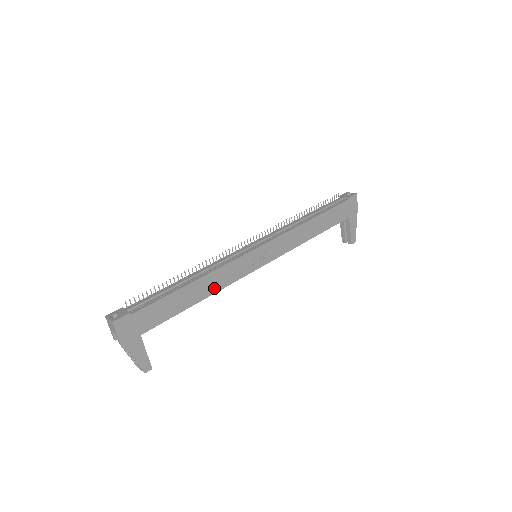
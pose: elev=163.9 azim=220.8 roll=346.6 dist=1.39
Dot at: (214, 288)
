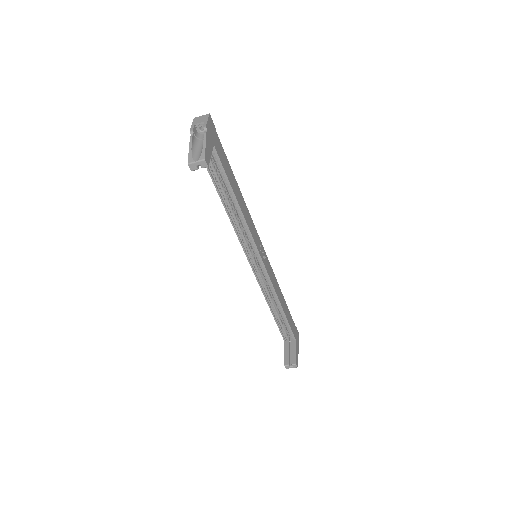
Dot at: (244, 213)
